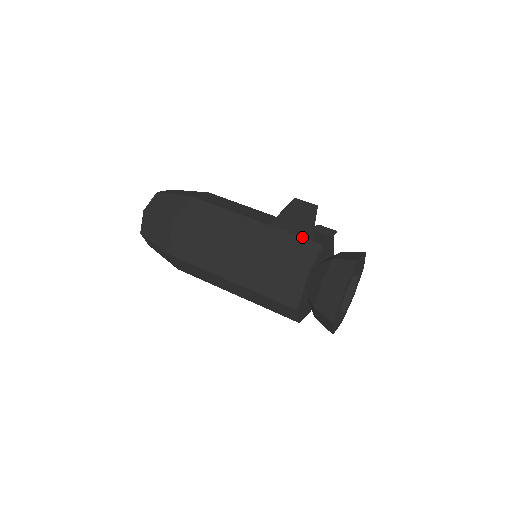
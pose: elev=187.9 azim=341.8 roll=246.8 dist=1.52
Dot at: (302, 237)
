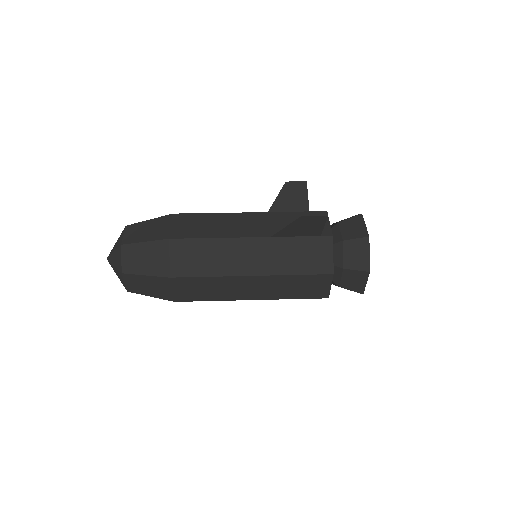
Dot at: (309, 236)
